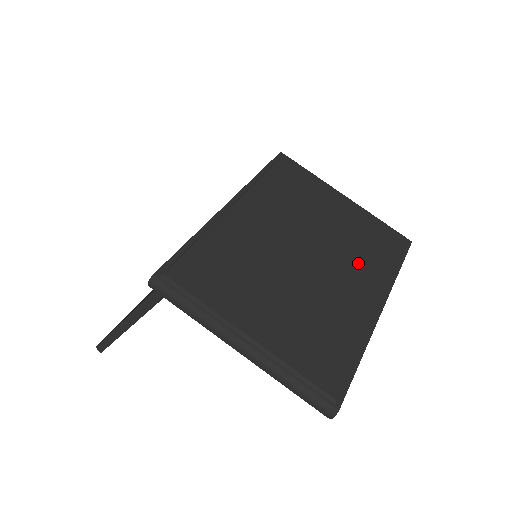
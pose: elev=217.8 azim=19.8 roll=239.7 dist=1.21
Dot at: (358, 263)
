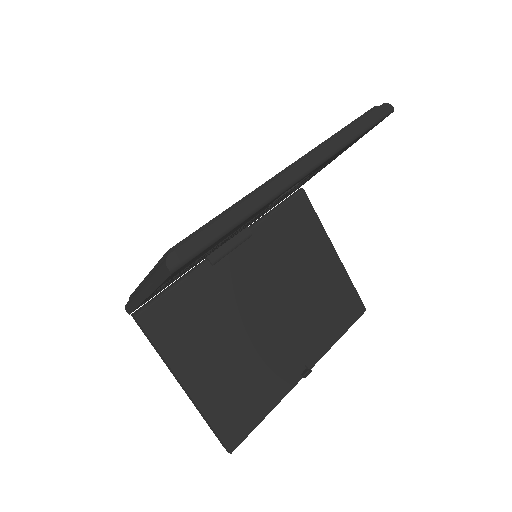
Dot at: occluded
